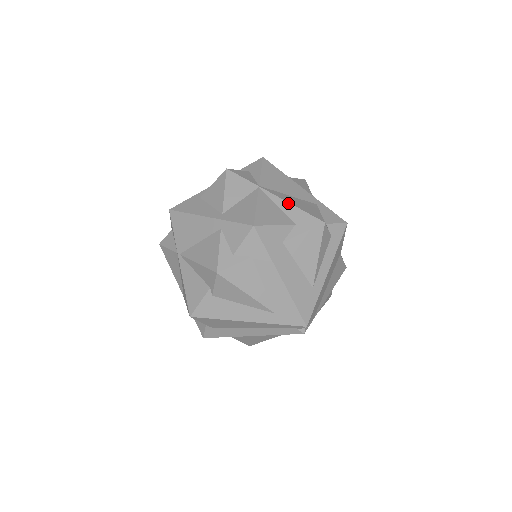
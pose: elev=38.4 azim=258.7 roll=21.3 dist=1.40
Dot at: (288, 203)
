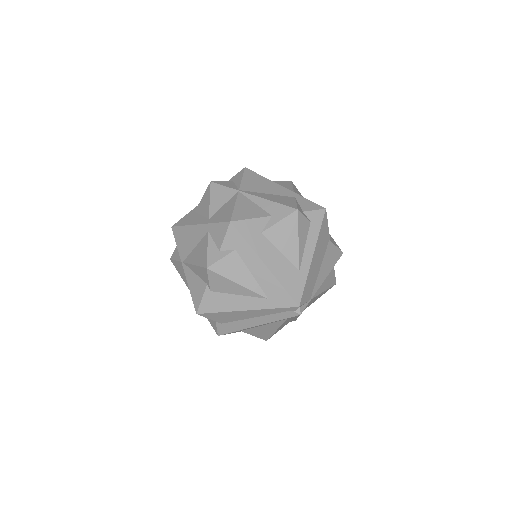
Dot at: (264, 199)
